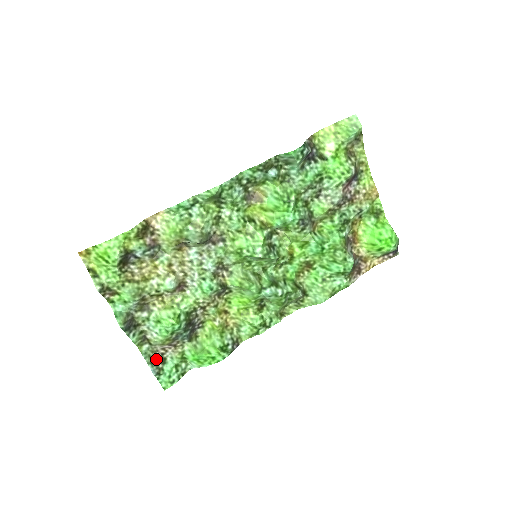
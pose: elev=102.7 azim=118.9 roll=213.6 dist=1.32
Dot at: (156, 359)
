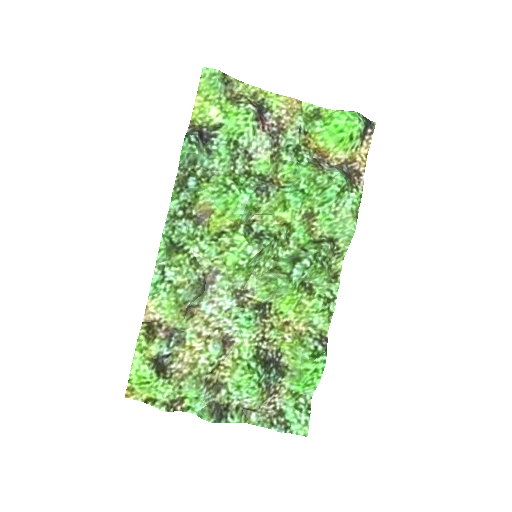
Dot at: (273, 418)
